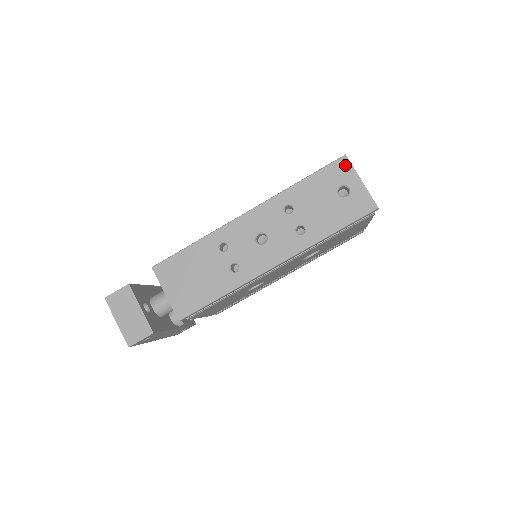
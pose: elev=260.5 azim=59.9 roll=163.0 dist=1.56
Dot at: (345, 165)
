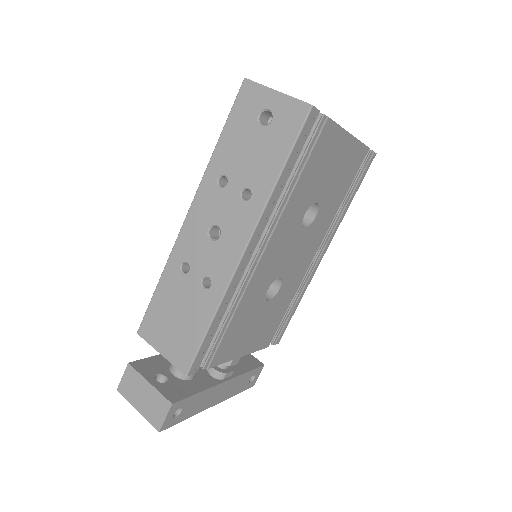
Dot at: (250, 89)
